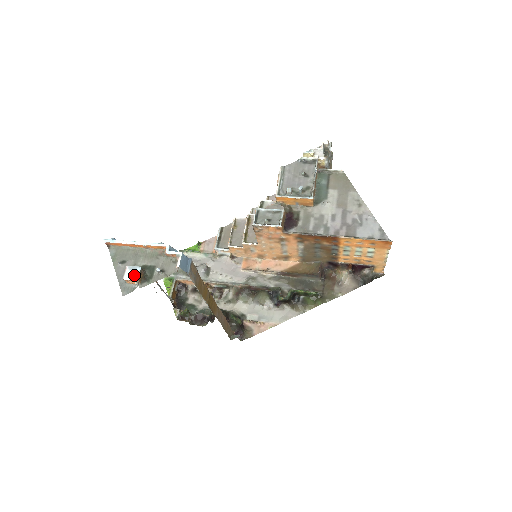
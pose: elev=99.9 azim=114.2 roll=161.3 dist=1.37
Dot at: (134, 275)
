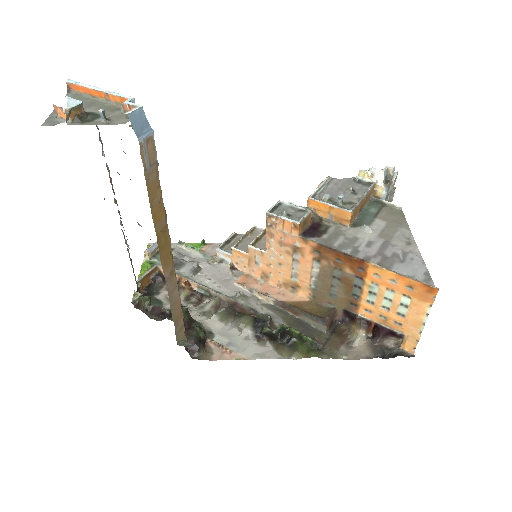
Dot at: (68, 102)
